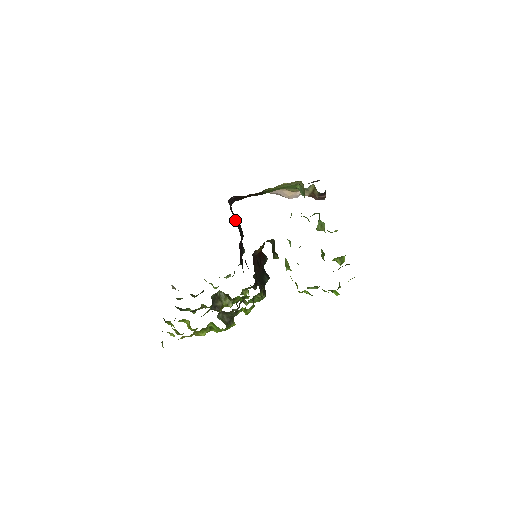
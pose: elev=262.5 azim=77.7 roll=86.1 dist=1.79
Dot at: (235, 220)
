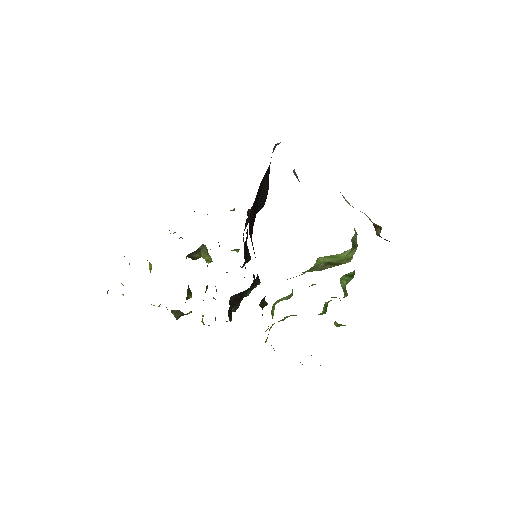
Dot at: (259, 196)
